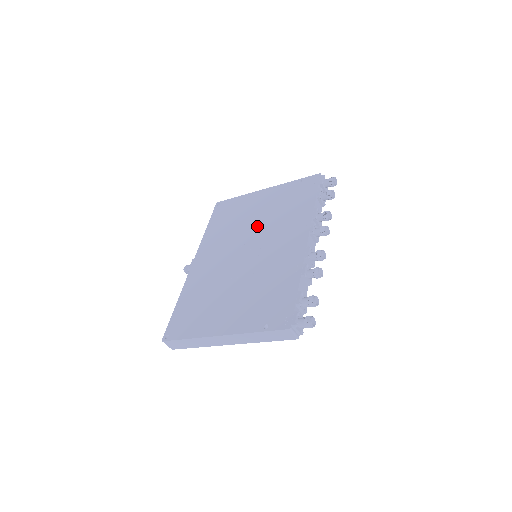
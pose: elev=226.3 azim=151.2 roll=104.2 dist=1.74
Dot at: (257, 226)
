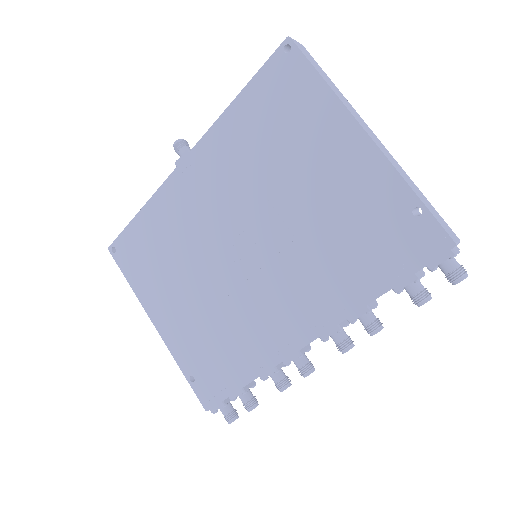
Dot at: (287, 218)
